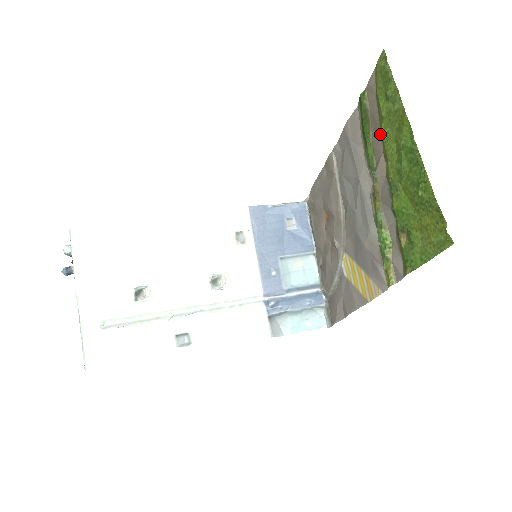
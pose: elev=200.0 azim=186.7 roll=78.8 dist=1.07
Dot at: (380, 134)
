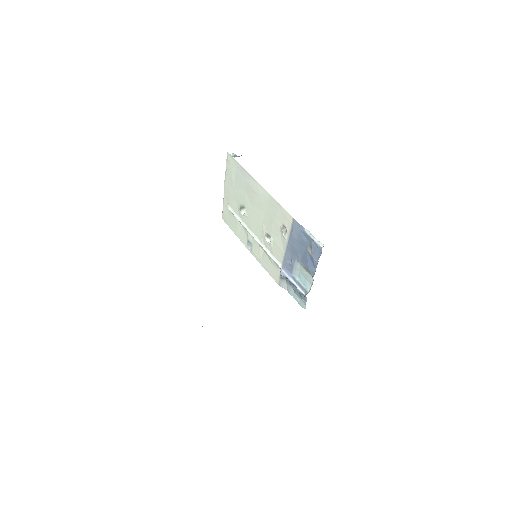
Dot at: occluded
